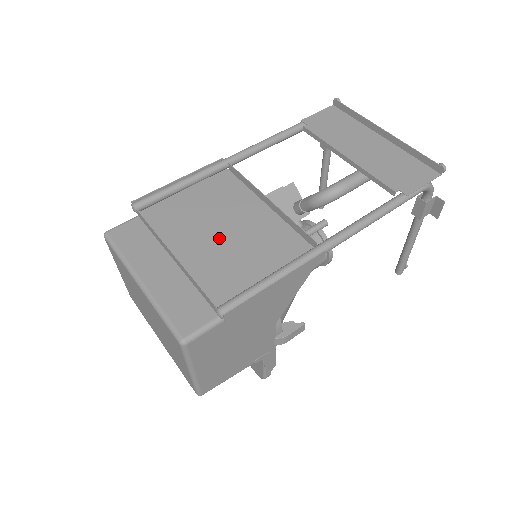
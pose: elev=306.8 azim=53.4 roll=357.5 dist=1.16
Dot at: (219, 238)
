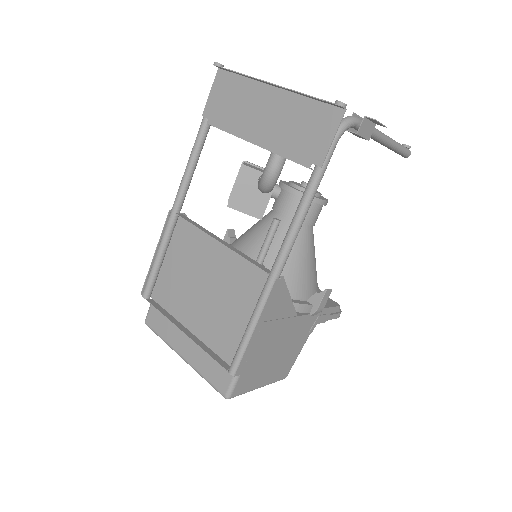
Dot at: (206, 296)
